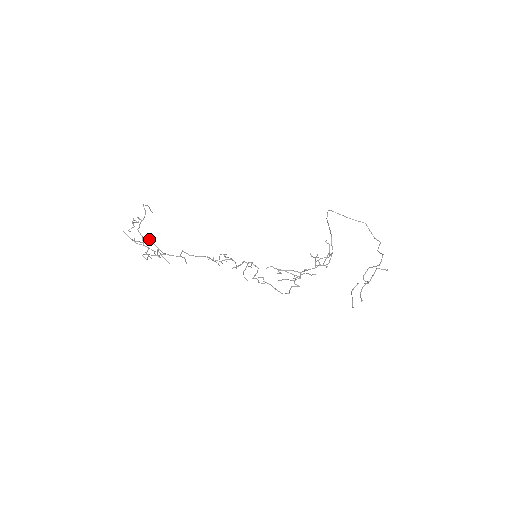
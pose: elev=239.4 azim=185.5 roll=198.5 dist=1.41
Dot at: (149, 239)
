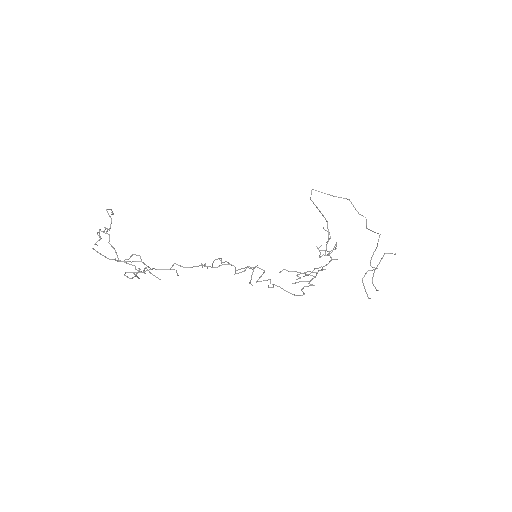
Dot at: (132, 255)
